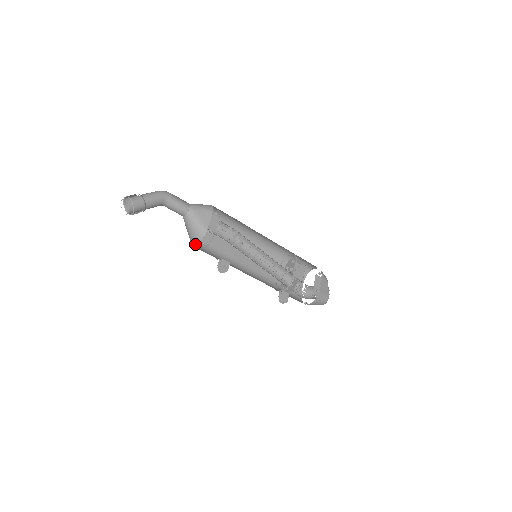
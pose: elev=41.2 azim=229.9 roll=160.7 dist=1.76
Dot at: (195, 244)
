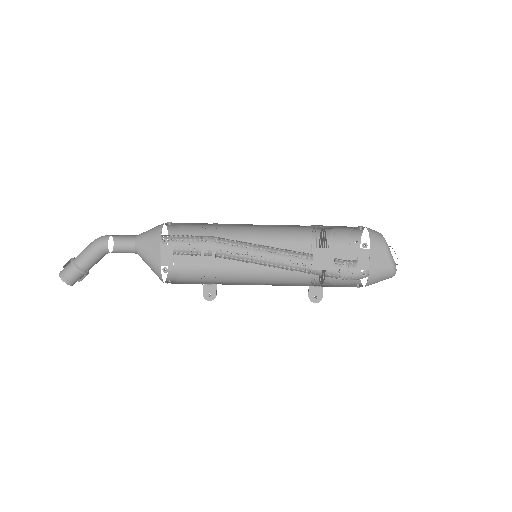
Dot at: occluded
